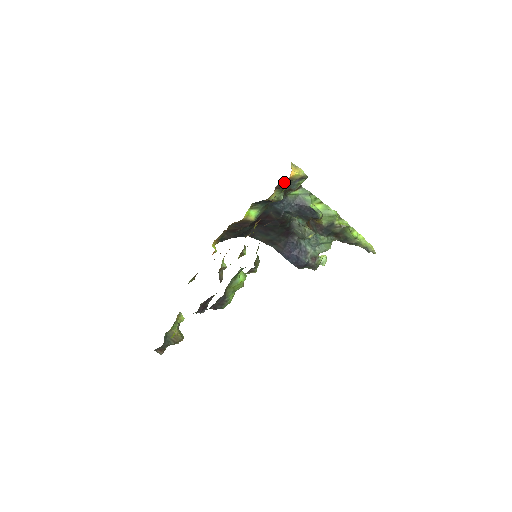
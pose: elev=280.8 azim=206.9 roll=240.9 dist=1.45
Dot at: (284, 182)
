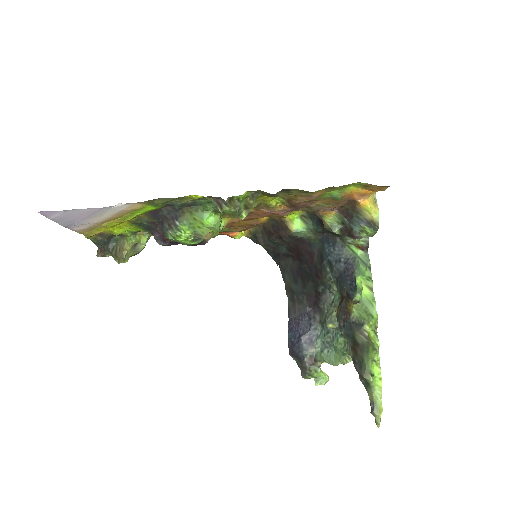
Dot at: (351, 209)
